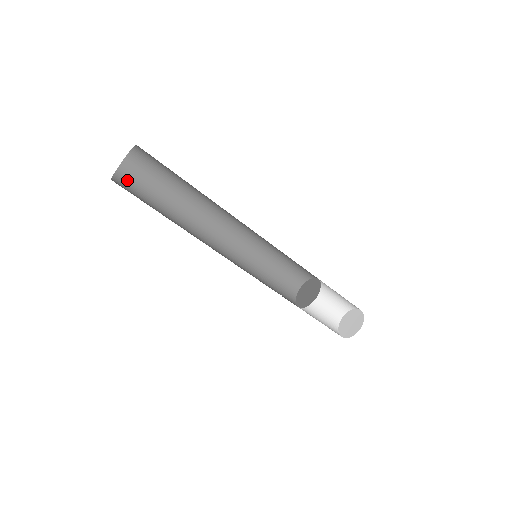
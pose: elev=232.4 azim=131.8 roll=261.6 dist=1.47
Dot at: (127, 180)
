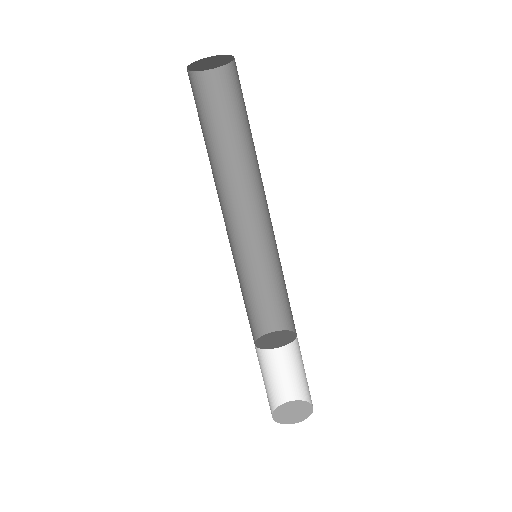
Dot at: (207, 86)
